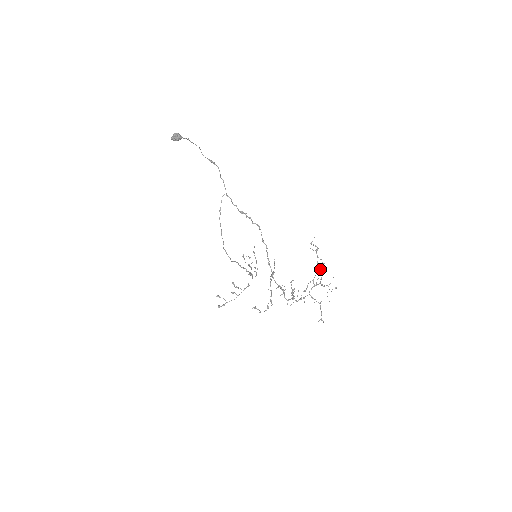
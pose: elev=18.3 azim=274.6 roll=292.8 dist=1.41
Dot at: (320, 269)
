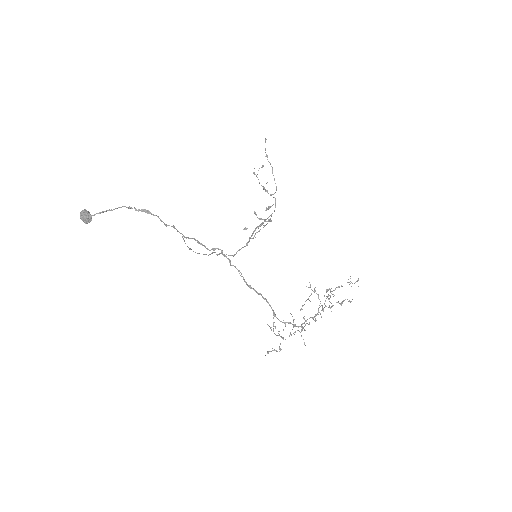
Dot at: (328, 290)
